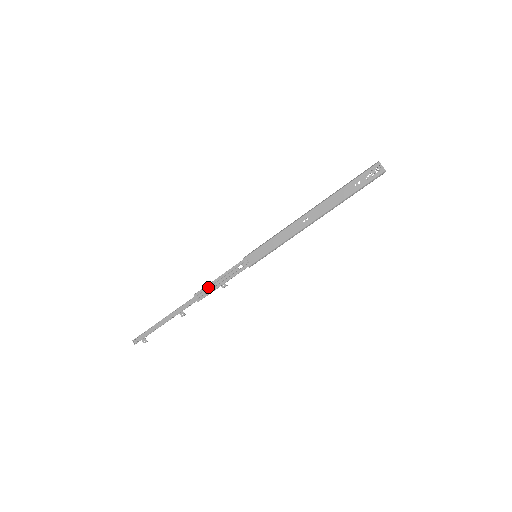
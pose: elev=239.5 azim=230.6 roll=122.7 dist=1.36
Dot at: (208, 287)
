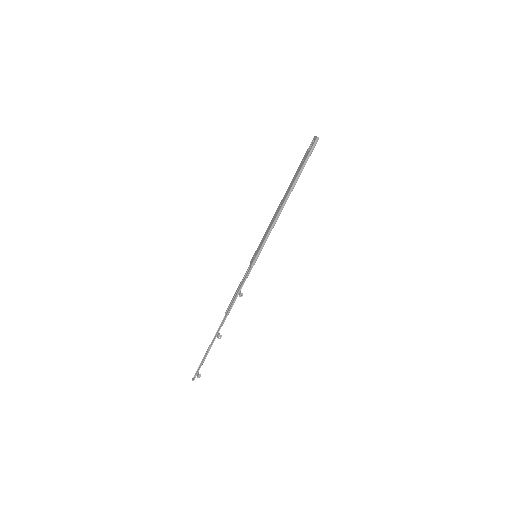
Dot at: (232, 301)
